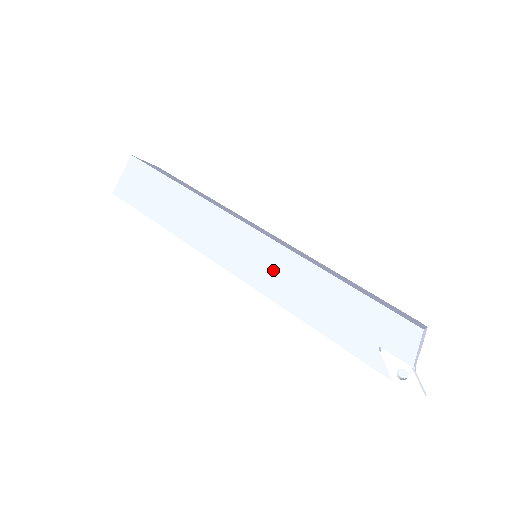
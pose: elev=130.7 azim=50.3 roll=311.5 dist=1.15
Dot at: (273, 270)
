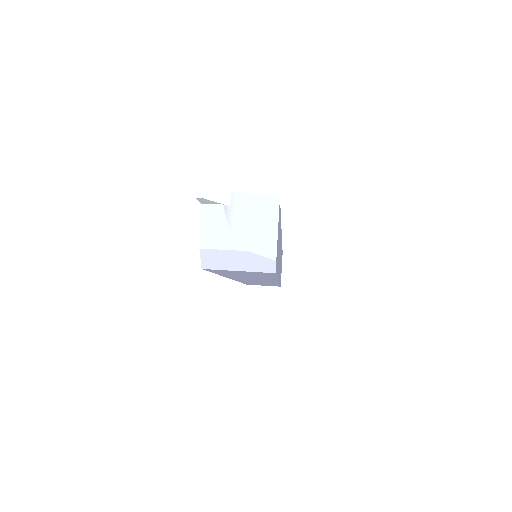
Dot at: occluded
